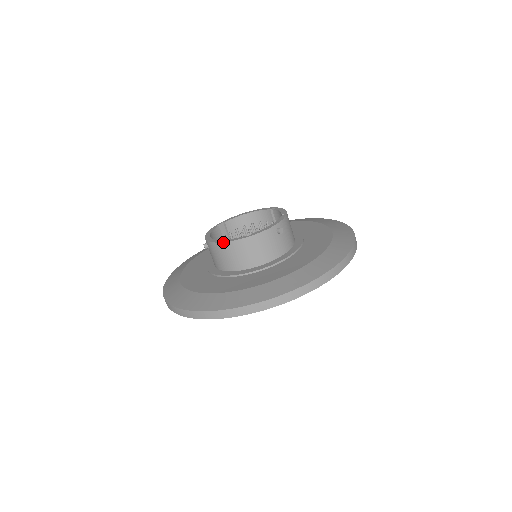
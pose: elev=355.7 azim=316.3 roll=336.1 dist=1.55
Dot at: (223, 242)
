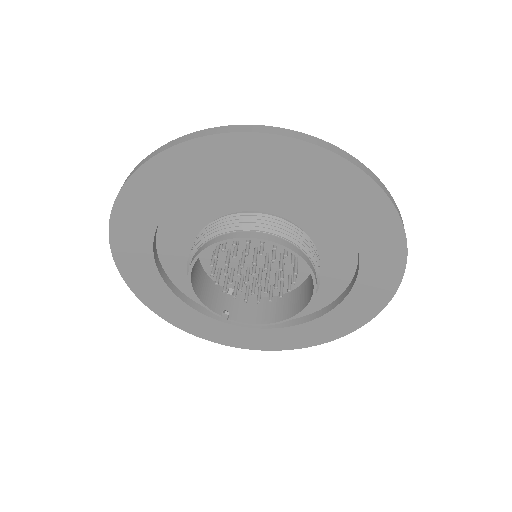
Dot at: occluded
